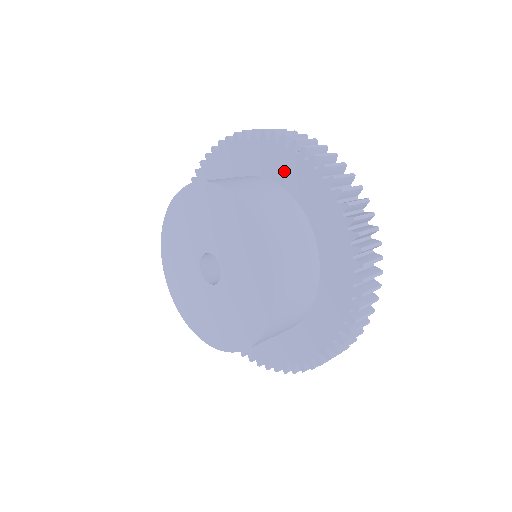
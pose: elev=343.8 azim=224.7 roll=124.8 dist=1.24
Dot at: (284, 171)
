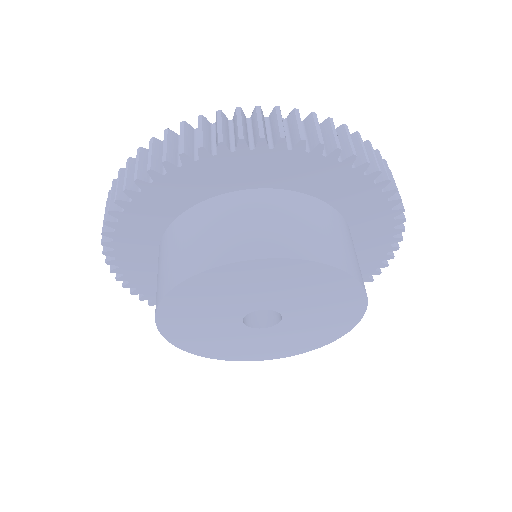
Dot at: (368, 230)
